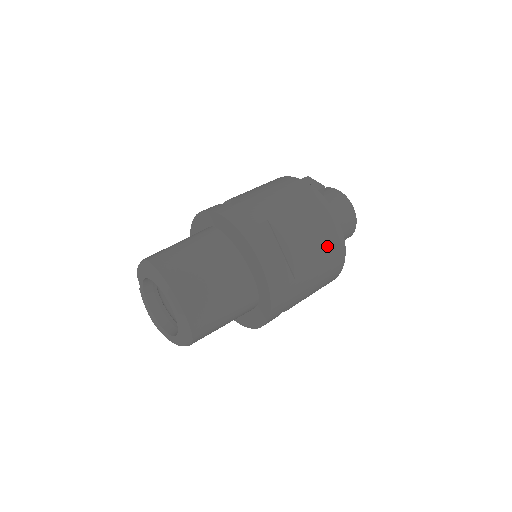
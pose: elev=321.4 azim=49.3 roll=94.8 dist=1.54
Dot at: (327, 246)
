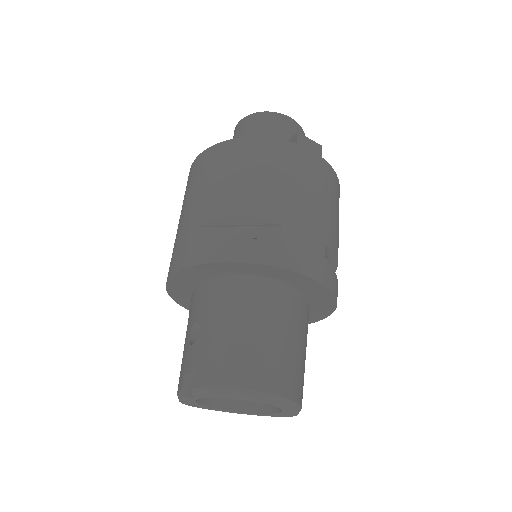
Dot at: occluded
